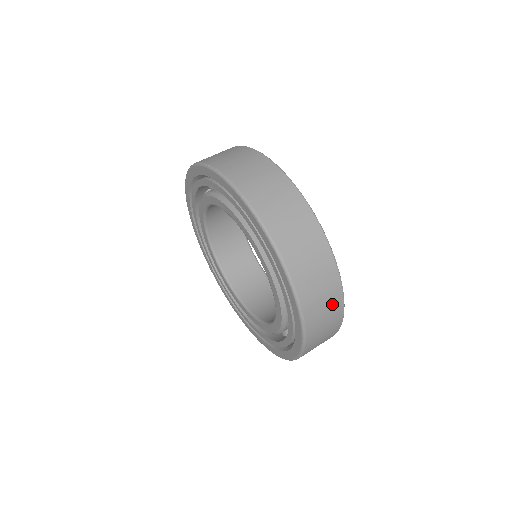
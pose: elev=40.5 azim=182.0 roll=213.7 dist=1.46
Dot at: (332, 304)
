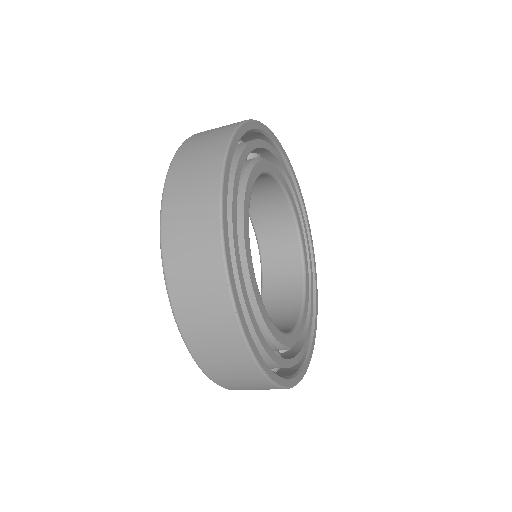
Dot at: (209, 284)
